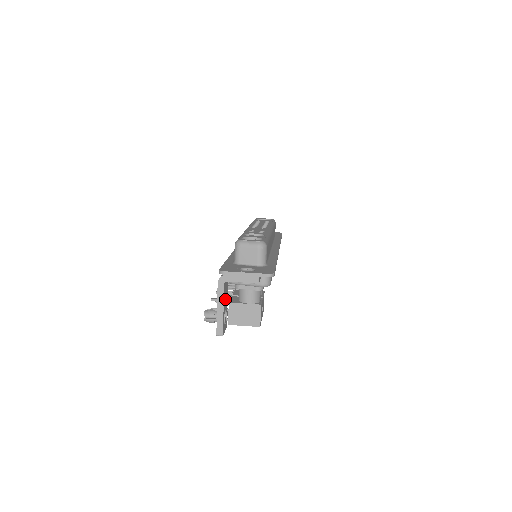
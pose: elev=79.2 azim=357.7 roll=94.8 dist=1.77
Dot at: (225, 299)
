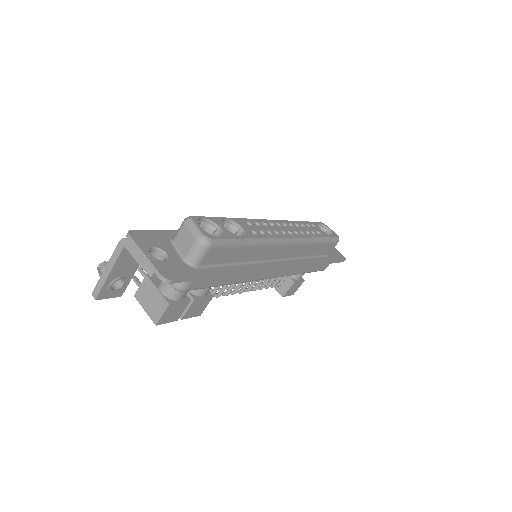
Dot at: (125, 266)
